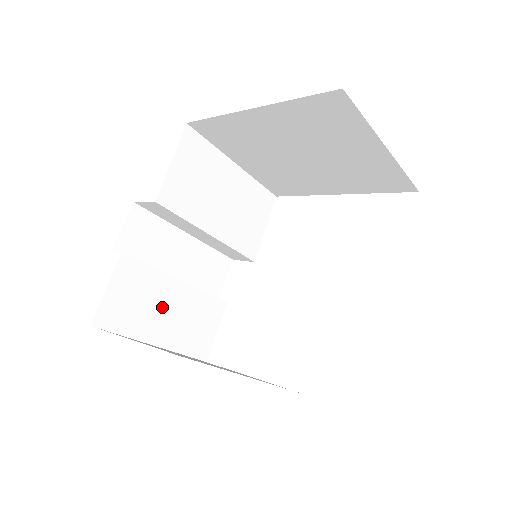
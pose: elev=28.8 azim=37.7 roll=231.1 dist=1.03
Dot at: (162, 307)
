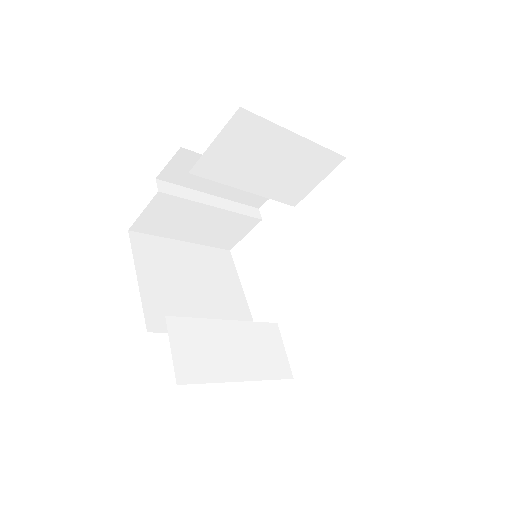
Dot at: (194, 221)
